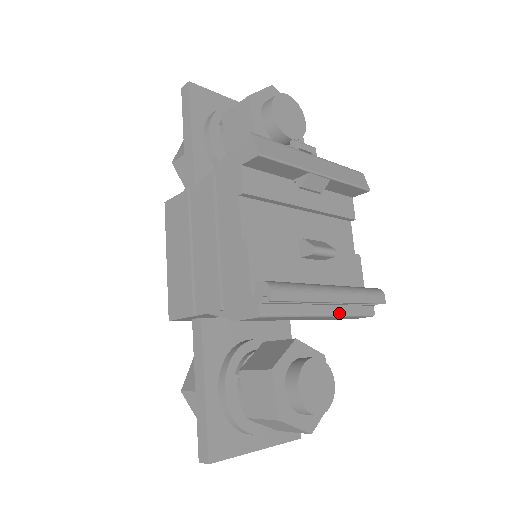
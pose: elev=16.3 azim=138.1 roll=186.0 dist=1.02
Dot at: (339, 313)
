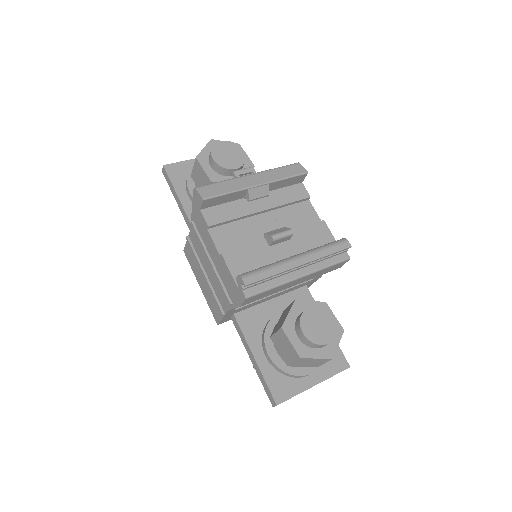
Dot at: (314, 270)
